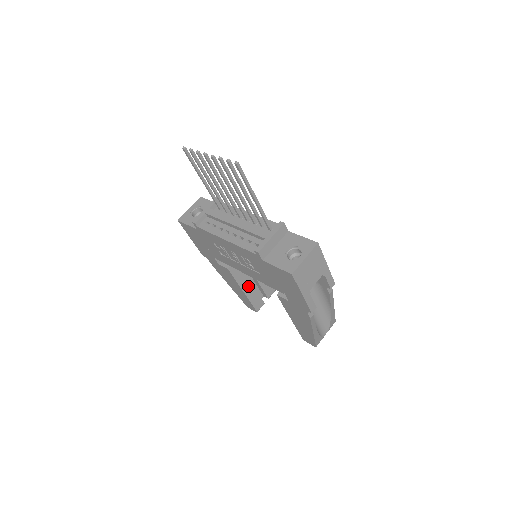
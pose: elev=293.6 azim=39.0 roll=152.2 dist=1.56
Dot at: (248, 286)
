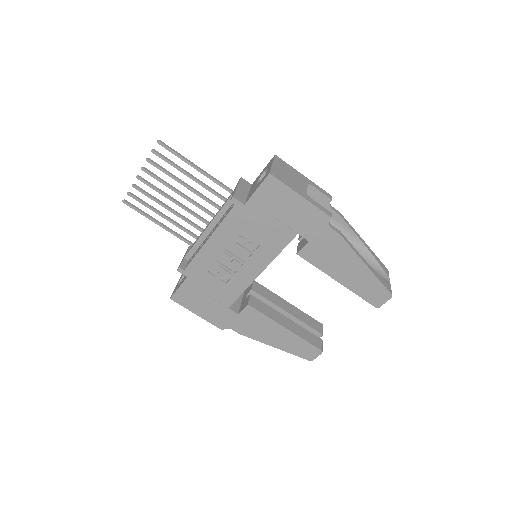
Dot at: (286, 322)
